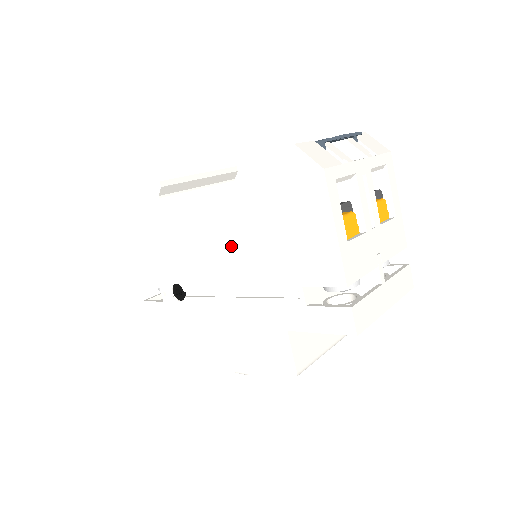
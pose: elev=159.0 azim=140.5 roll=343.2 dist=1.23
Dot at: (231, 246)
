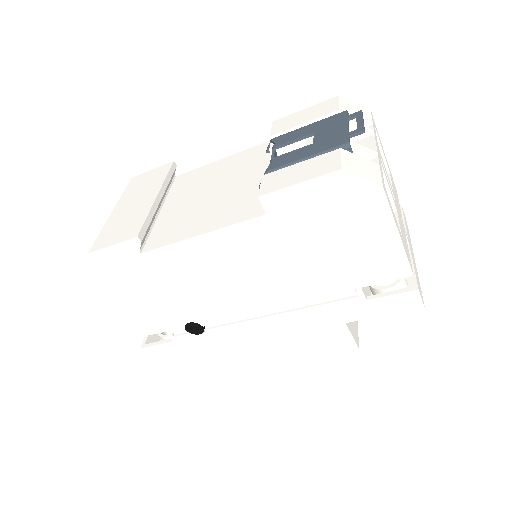
Dot at: (264, 275)
